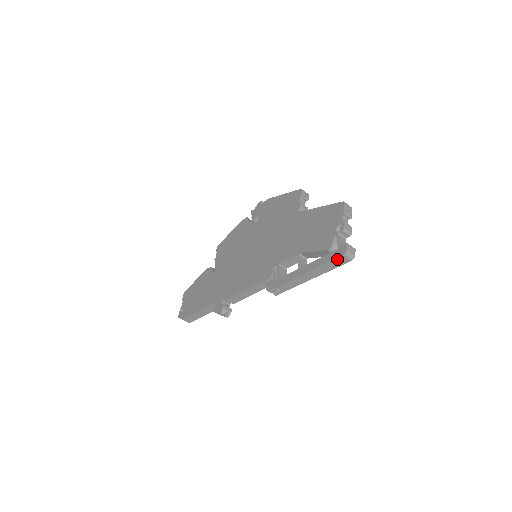
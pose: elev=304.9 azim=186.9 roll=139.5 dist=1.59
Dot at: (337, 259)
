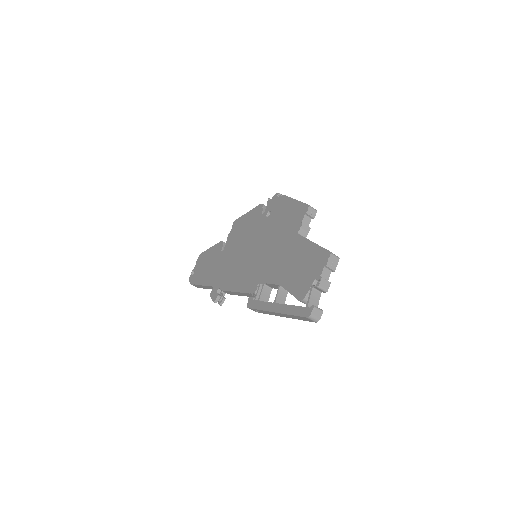
Dot at: (302, 317)
